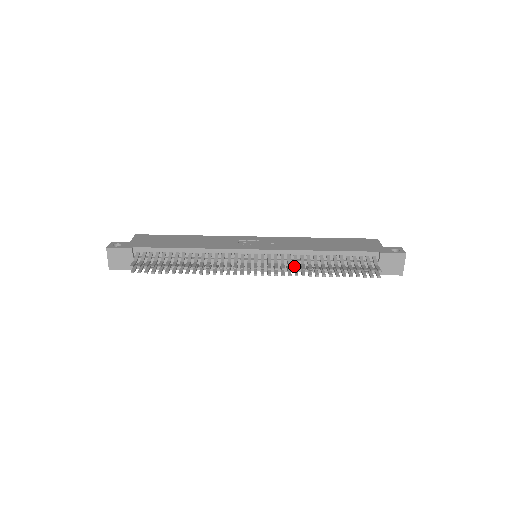
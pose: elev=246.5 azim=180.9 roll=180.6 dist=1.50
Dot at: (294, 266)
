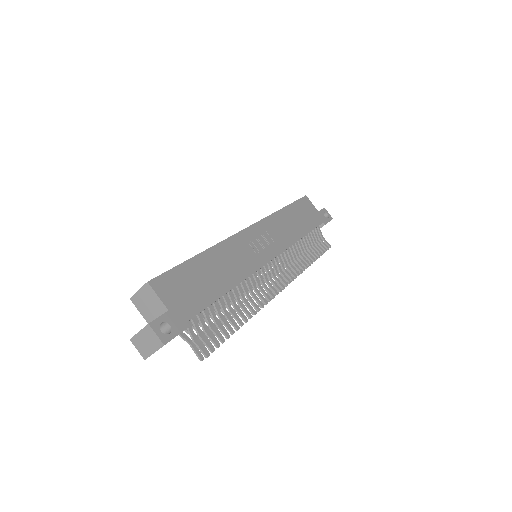
Dot at: occluded
